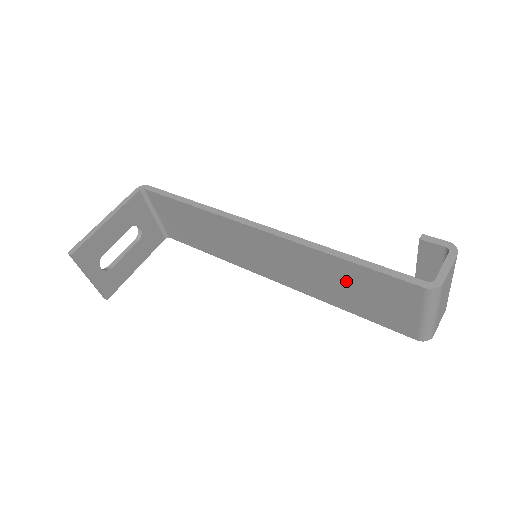
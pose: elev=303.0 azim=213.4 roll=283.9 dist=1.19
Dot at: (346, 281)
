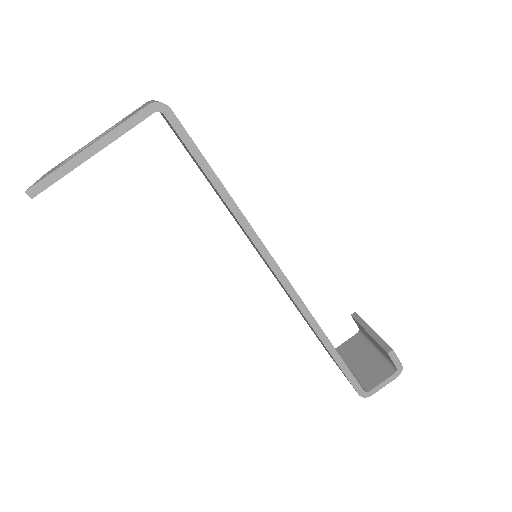
Dot at: occluded
